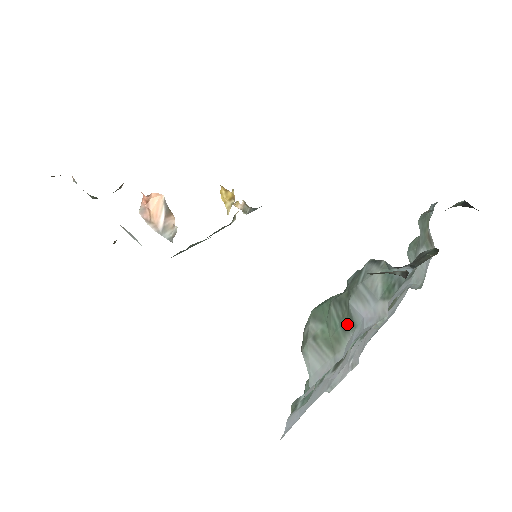
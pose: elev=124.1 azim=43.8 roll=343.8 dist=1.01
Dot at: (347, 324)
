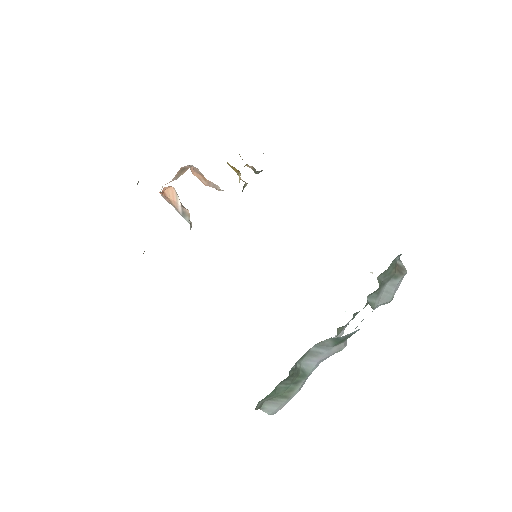
Dot at: (298, 379)
